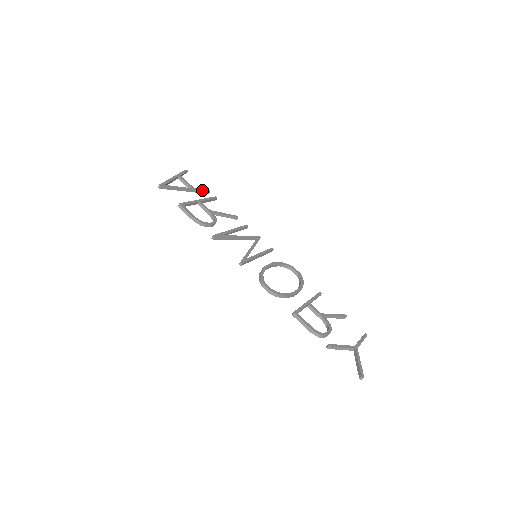
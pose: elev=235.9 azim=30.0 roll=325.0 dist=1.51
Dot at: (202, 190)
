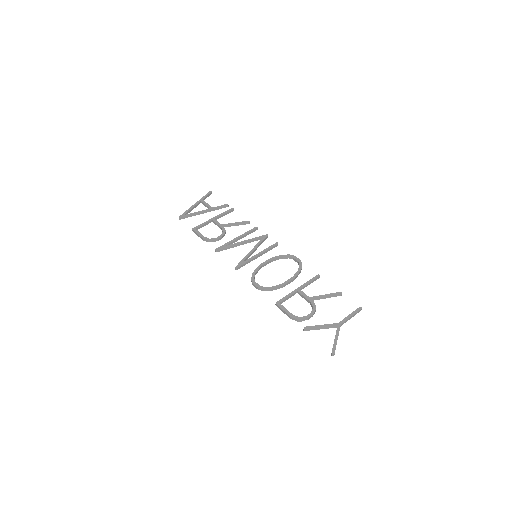
Dot at: (220, 206)
